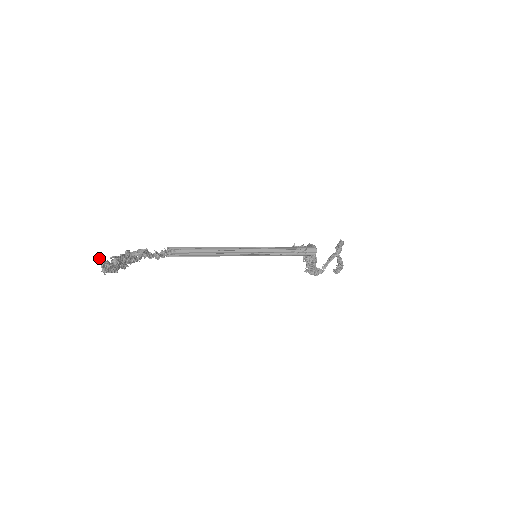
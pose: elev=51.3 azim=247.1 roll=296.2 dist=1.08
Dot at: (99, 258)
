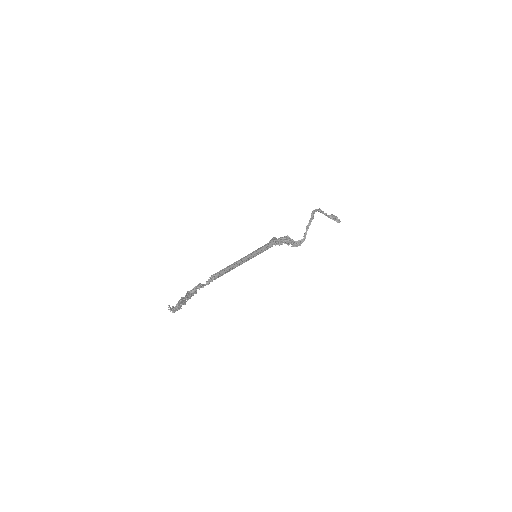
Dot at: (169, 307)
